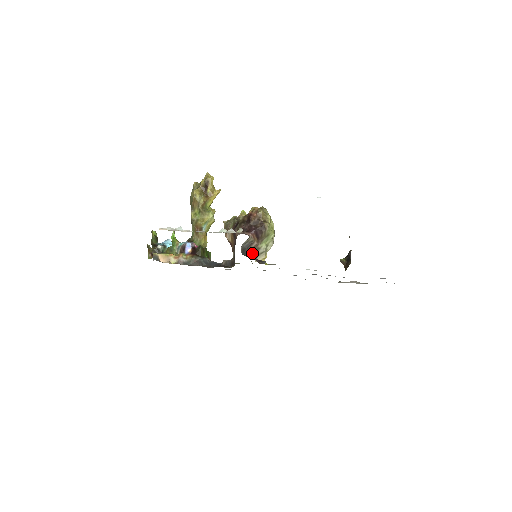
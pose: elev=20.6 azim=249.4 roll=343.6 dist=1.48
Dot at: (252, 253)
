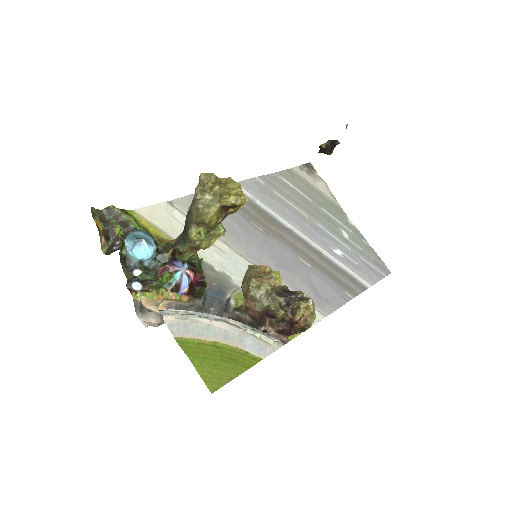
Dot at: occluded
